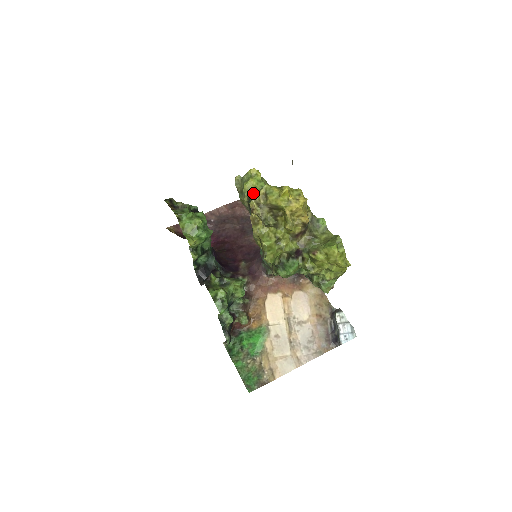
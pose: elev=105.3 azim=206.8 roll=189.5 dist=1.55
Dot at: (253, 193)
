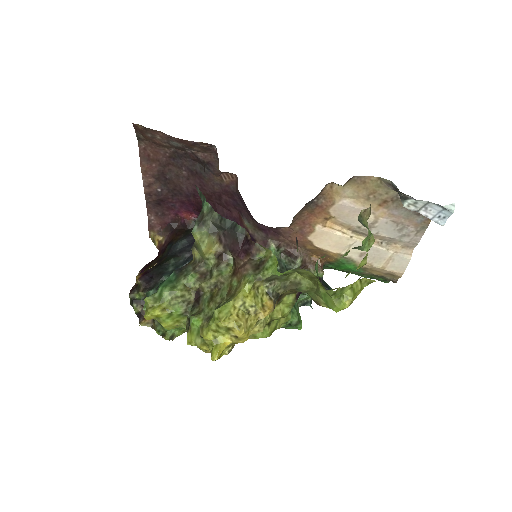
Dot at: (186, 329)
